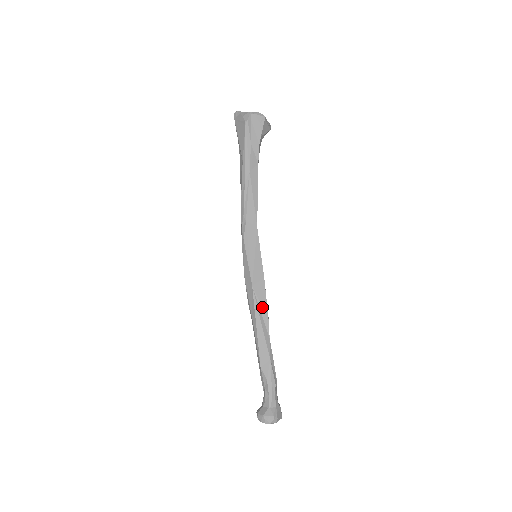
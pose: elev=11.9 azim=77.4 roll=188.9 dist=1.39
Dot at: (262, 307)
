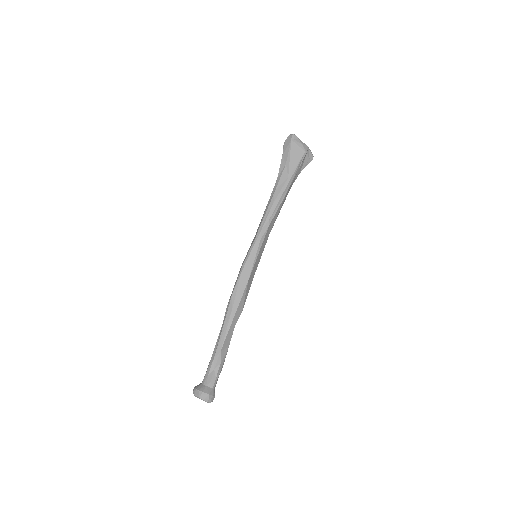
Dot at: (244, 300)
